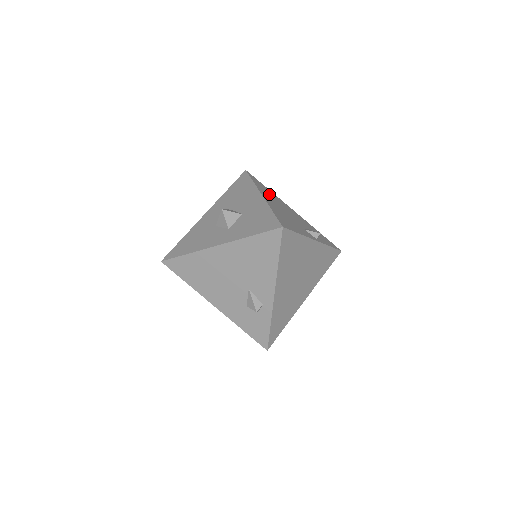
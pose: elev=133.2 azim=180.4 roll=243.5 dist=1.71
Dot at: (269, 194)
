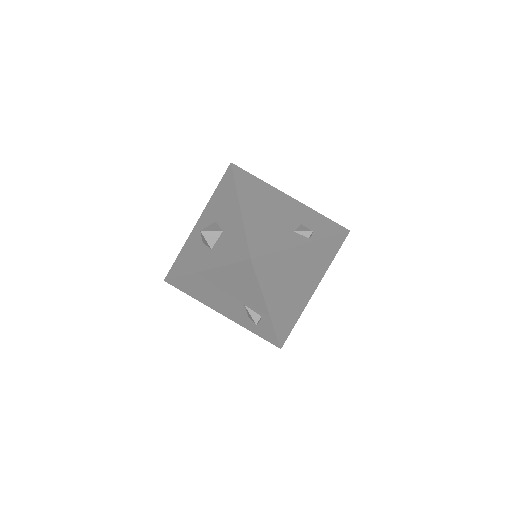
Dot at: (255, 191)
